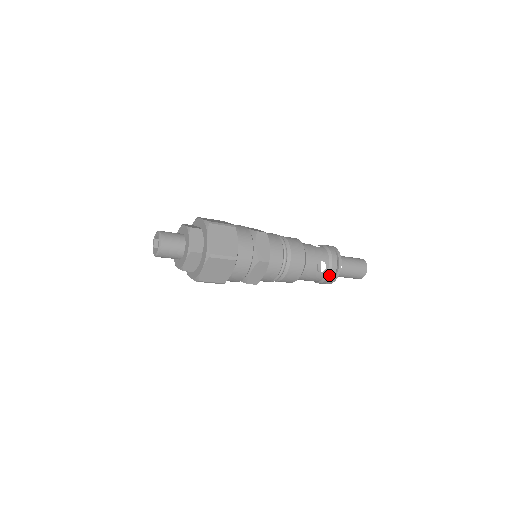
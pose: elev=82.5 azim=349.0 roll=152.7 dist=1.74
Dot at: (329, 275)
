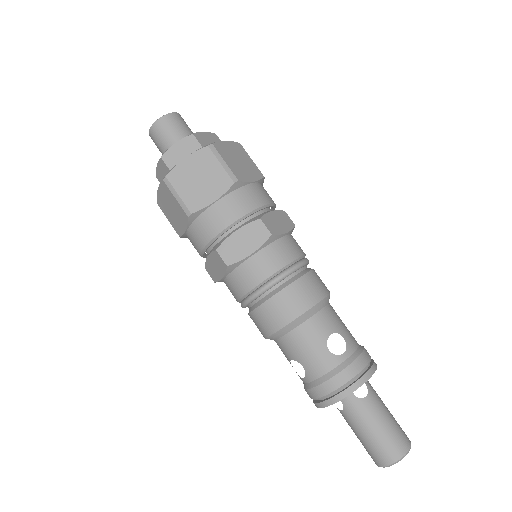
Dot at: (341, 371)
